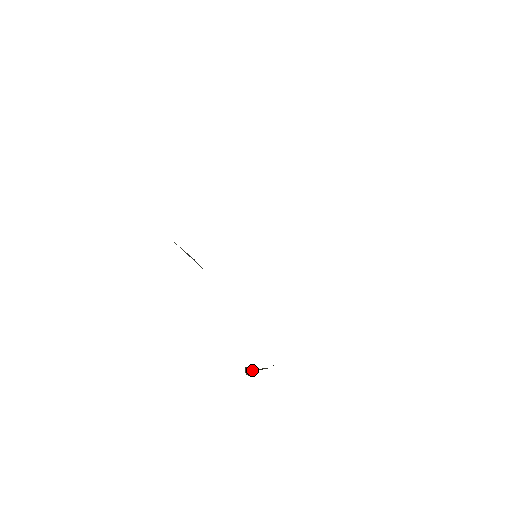
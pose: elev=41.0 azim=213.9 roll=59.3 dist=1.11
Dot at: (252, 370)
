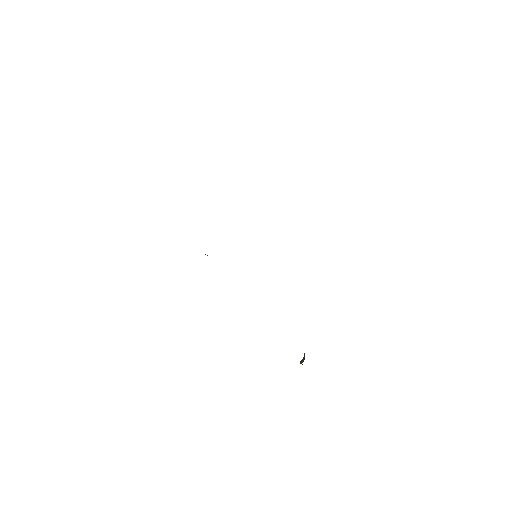
Dot at: occluded
